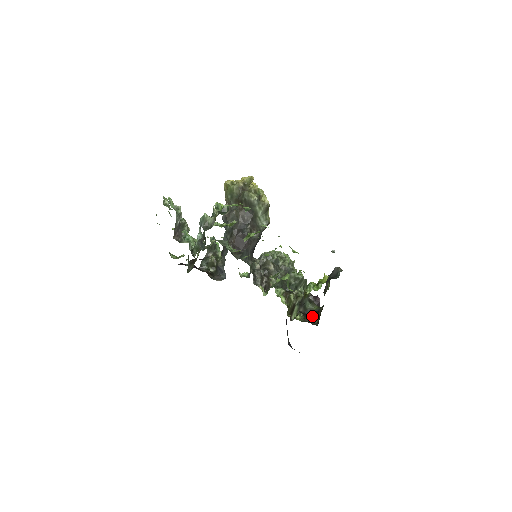
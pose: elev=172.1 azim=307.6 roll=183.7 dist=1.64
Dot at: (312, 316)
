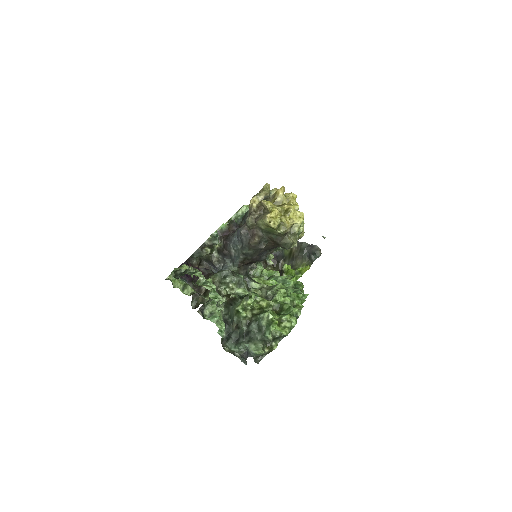
Dot at: (271, 267)
